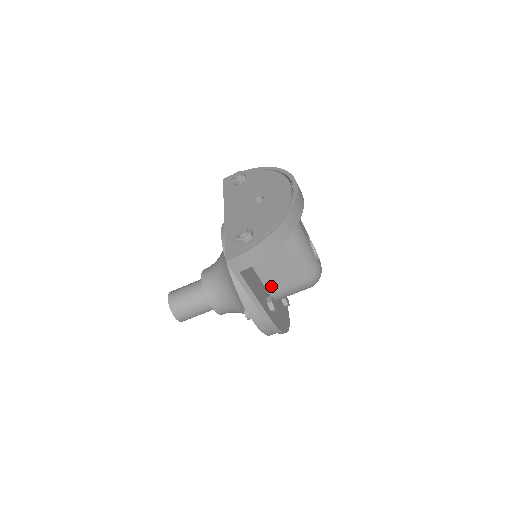
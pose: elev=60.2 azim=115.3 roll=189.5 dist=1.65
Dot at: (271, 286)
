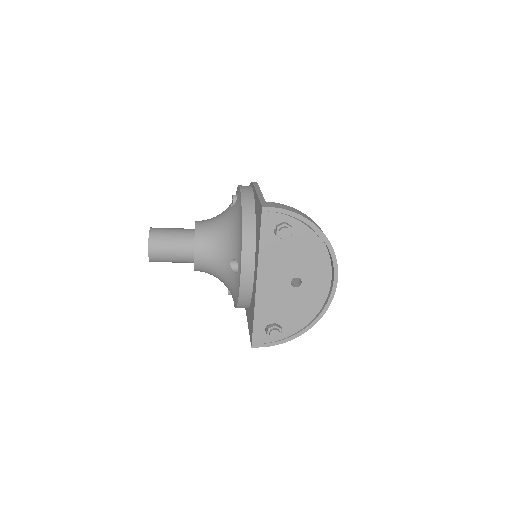
Dot at: occluded
